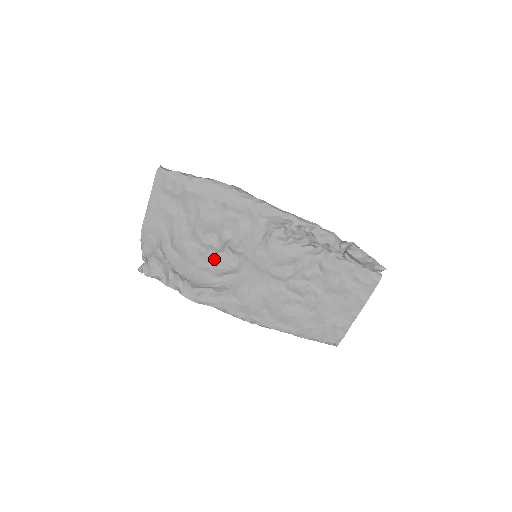
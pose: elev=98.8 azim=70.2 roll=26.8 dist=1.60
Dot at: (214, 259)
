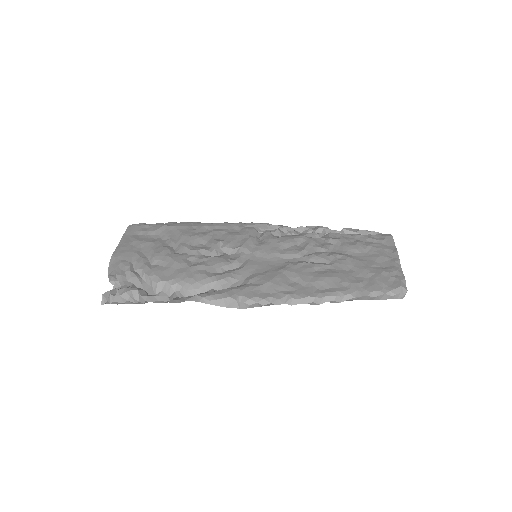
Dot at: (209, 259)
